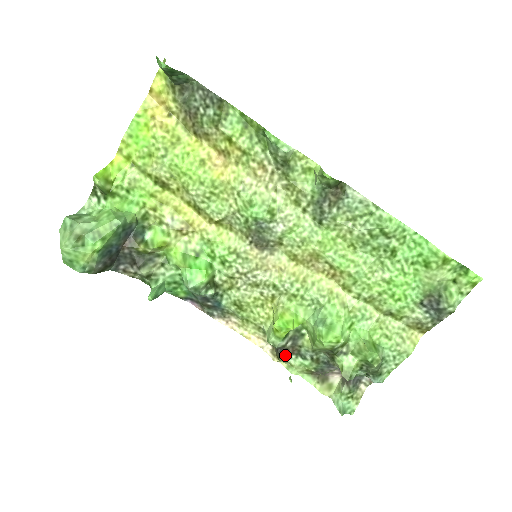
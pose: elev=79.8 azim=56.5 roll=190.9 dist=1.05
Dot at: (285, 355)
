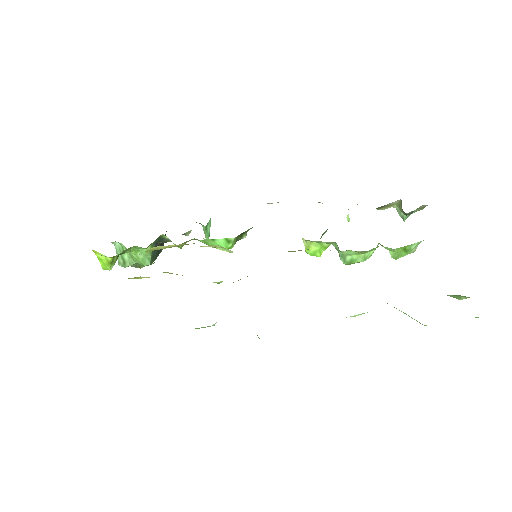
Dot at: occluded
